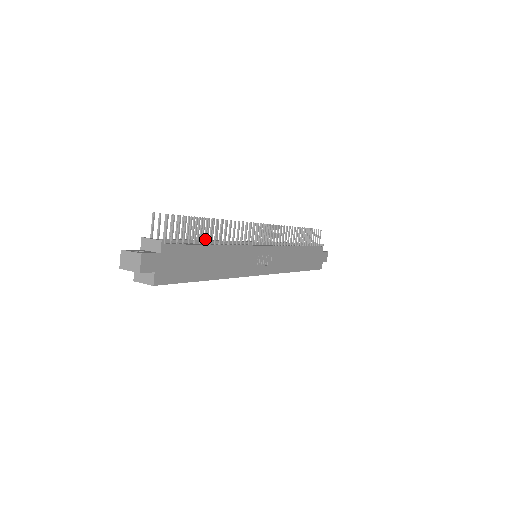
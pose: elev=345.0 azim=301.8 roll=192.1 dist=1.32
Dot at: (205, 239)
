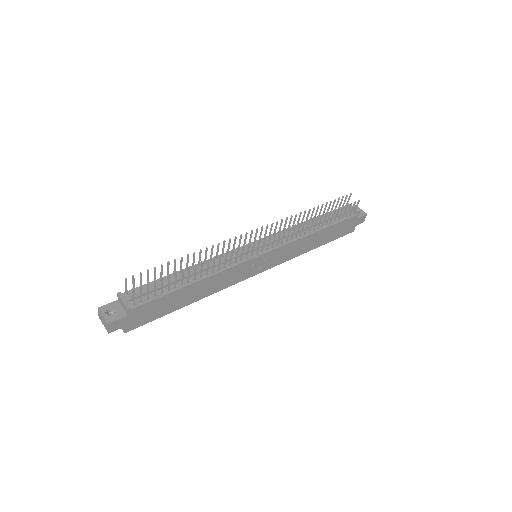
Dot at: (181, 282)
